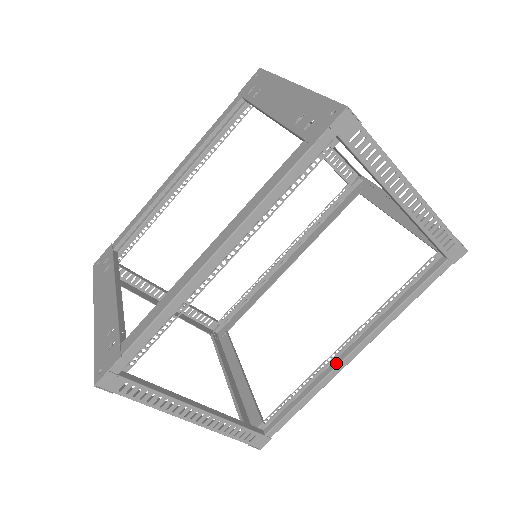
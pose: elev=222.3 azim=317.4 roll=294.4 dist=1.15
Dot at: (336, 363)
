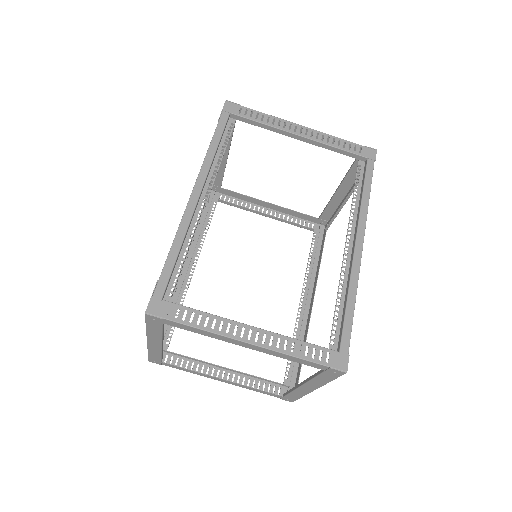
Dot at: (351, 260)
